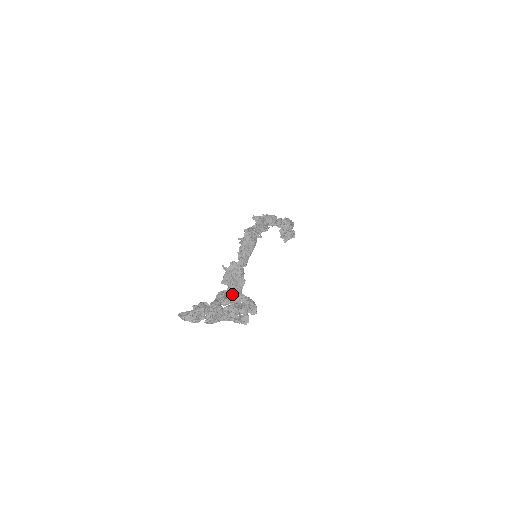
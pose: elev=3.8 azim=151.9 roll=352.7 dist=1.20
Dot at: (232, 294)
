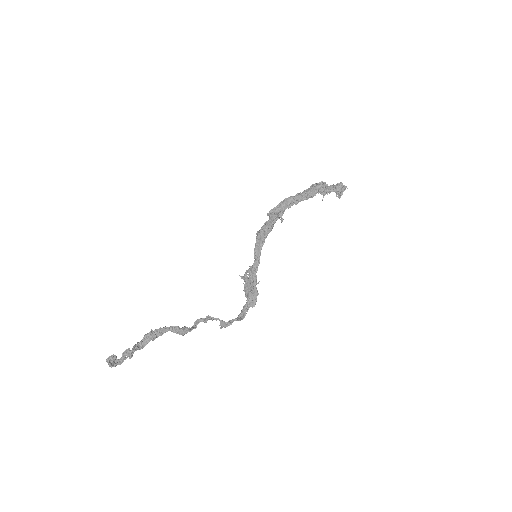
Dot at: (155, 331)
